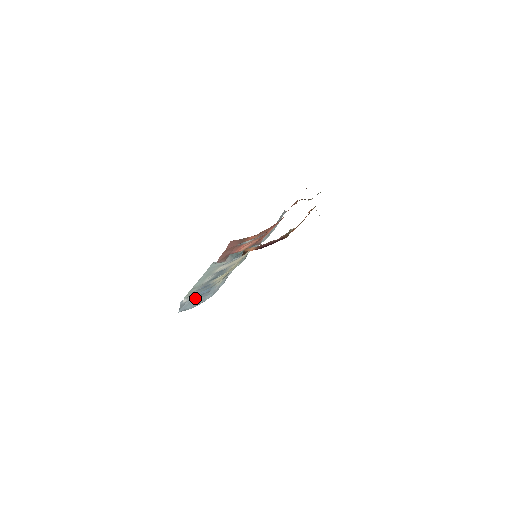
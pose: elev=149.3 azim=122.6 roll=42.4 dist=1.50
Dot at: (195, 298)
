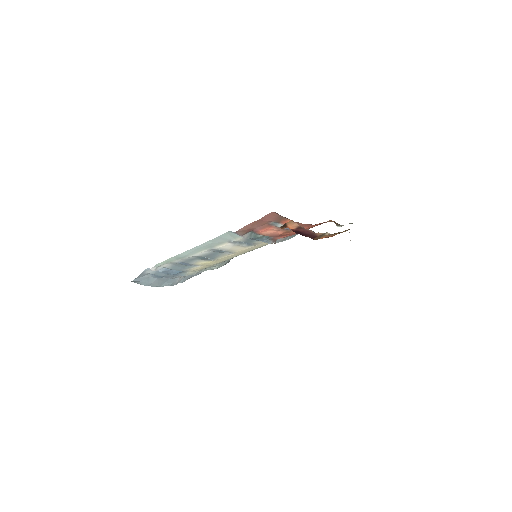
Dot at: (157, 276)
